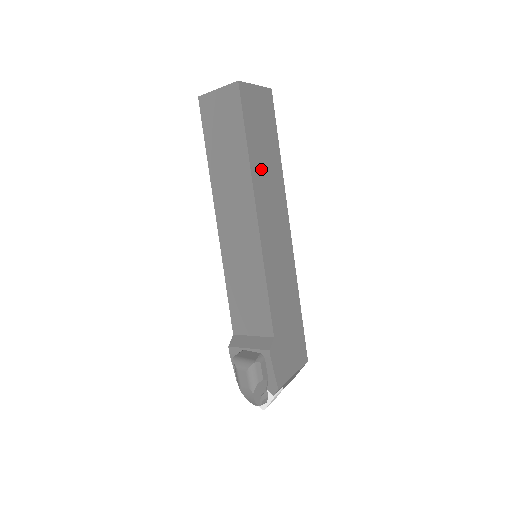
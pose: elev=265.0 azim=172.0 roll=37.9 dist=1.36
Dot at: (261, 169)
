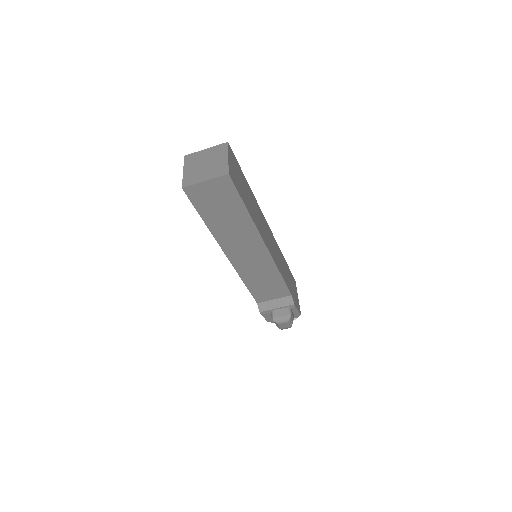
Dot at: (254, 213)
